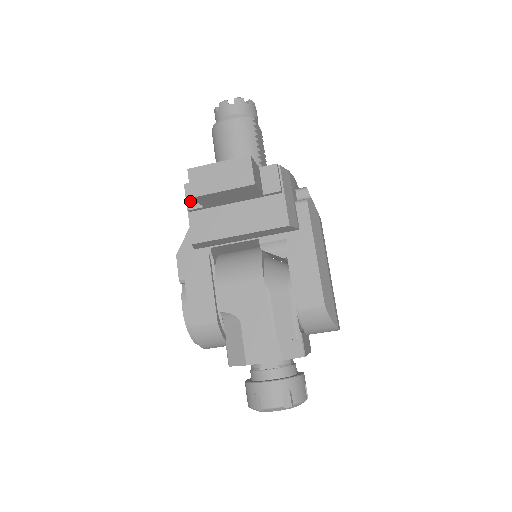
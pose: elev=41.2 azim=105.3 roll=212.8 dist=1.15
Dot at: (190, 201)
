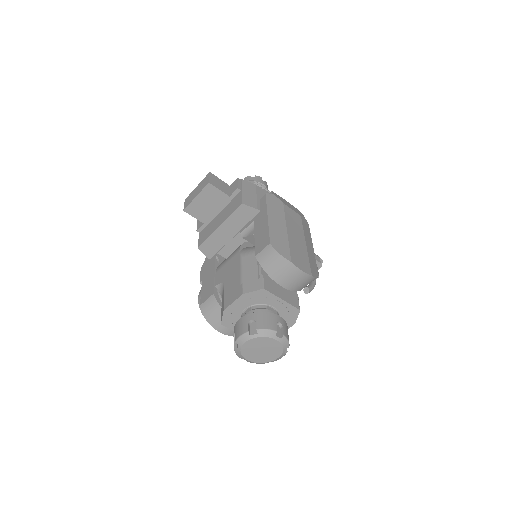
Dot at: (198, 225)
